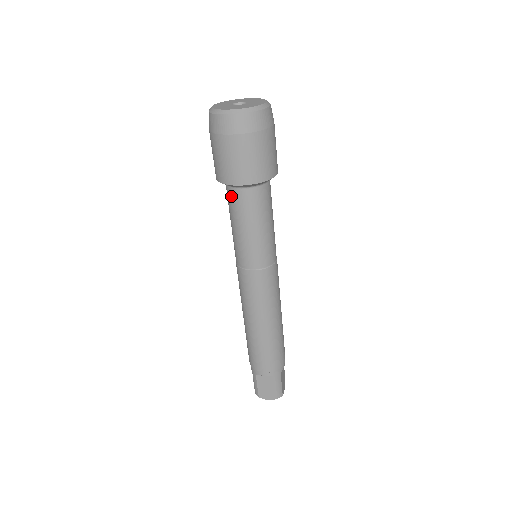
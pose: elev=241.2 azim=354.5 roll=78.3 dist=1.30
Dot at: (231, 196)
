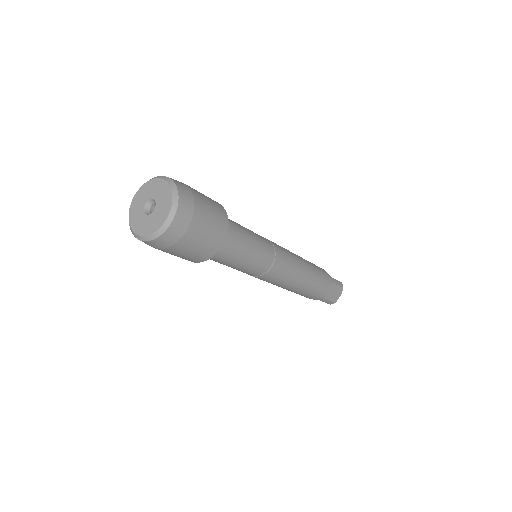
Dot at: occluded
